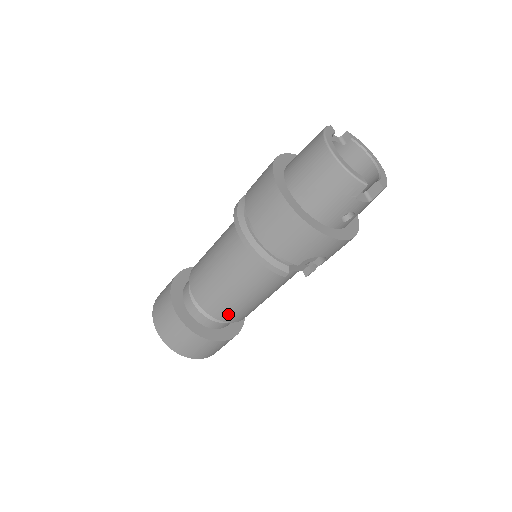
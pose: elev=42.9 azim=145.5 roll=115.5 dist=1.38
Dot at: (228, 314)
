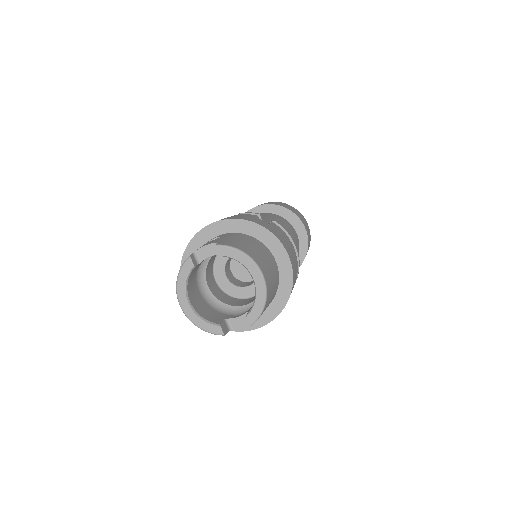
Dot at: occluded
